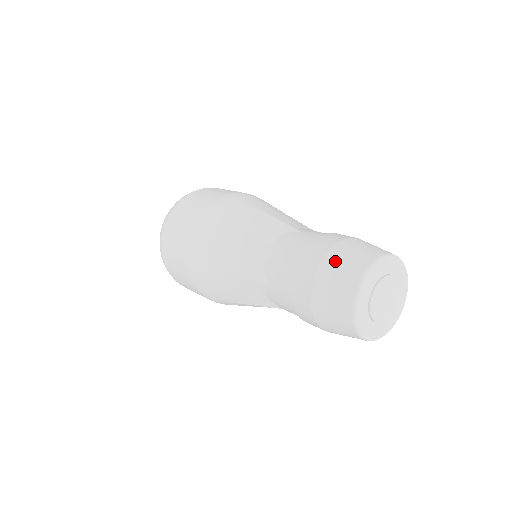
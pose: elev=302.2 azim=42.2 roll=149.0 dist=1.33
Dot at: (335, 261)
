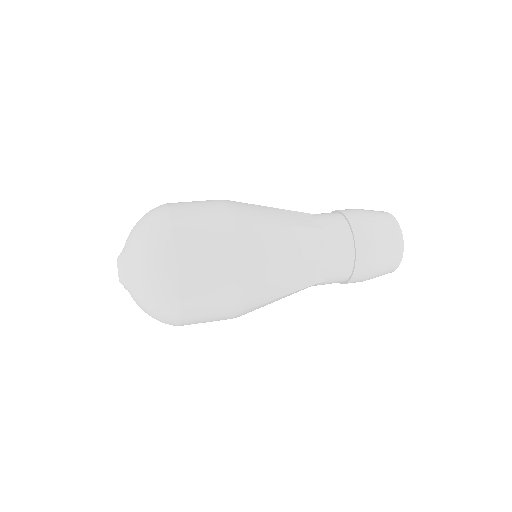
Dot at: (376, 218)
